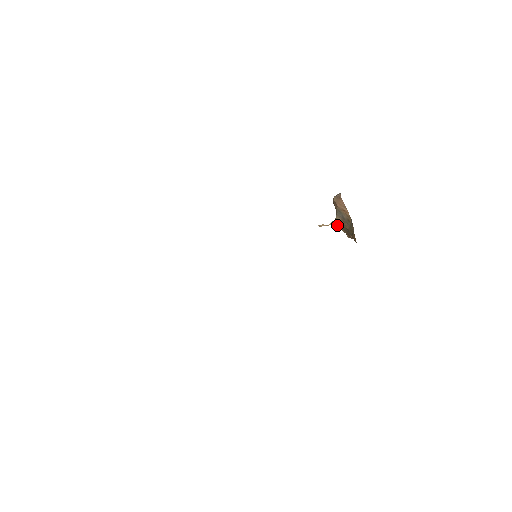
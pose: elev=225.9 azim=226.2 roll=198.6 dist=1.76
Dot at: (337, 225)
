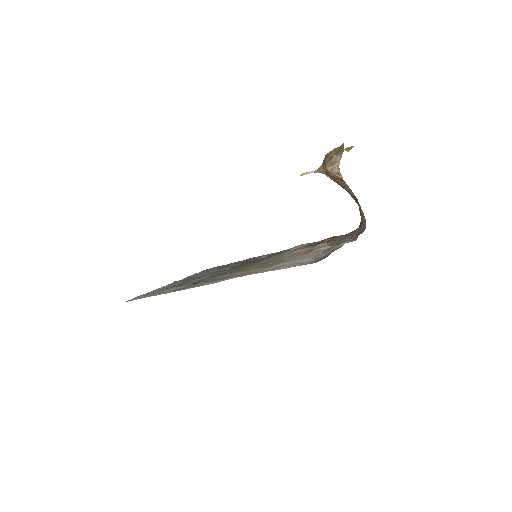
Dot at: occluded
